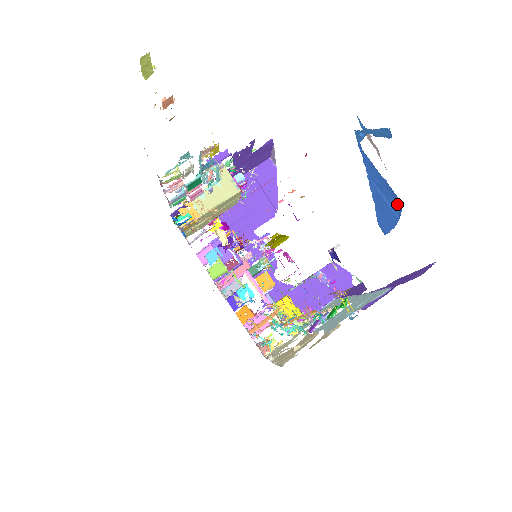
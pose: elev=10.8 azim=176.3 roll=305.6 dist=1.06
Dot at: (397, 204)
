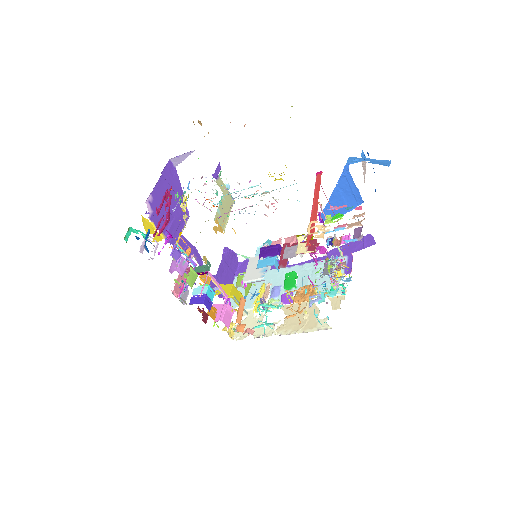
Dot at: (355, 202)
